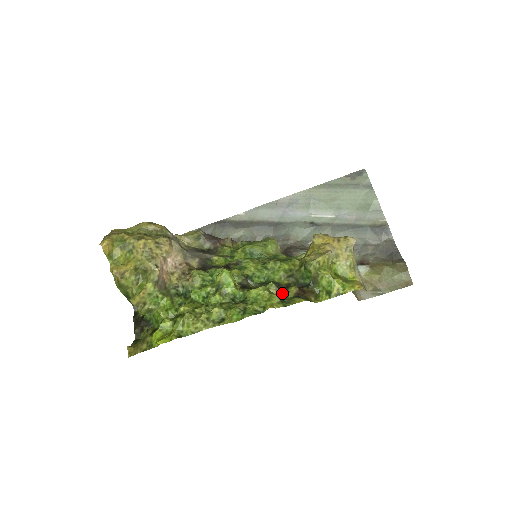
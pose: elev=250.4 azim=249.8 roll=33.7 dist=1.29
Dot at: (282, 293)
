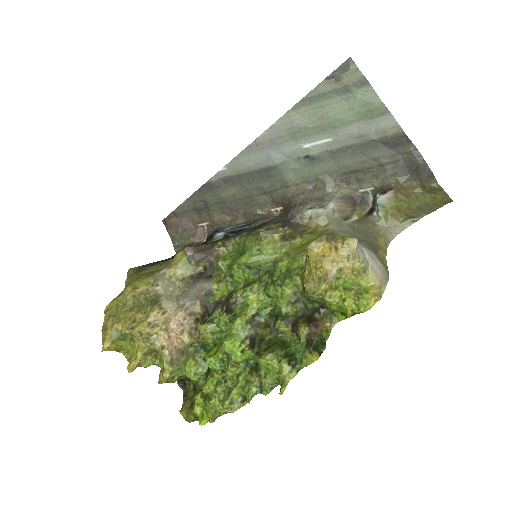
Dot at: (294, 331)
